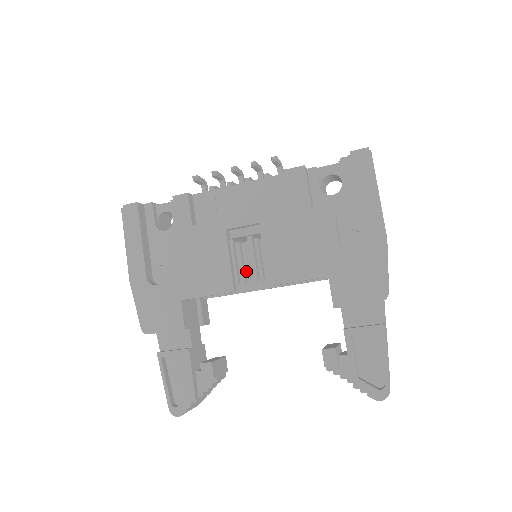
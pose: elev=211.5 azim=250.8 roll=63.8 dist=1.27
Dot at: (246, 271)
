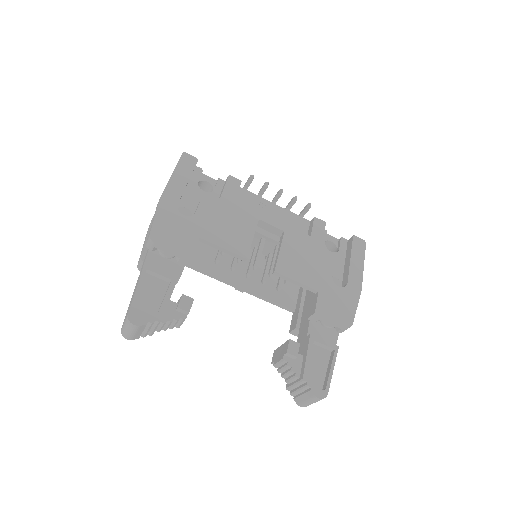
Dot at: occluded
